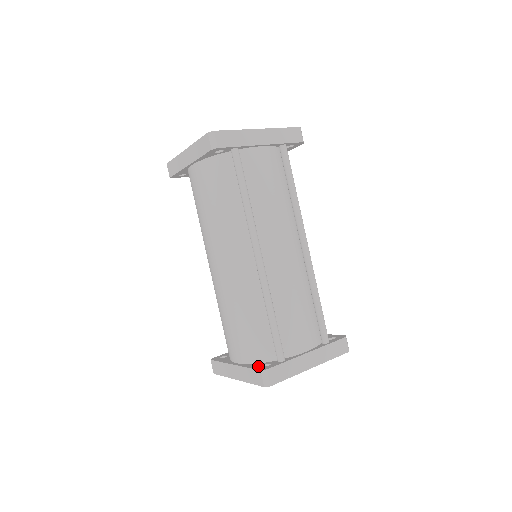
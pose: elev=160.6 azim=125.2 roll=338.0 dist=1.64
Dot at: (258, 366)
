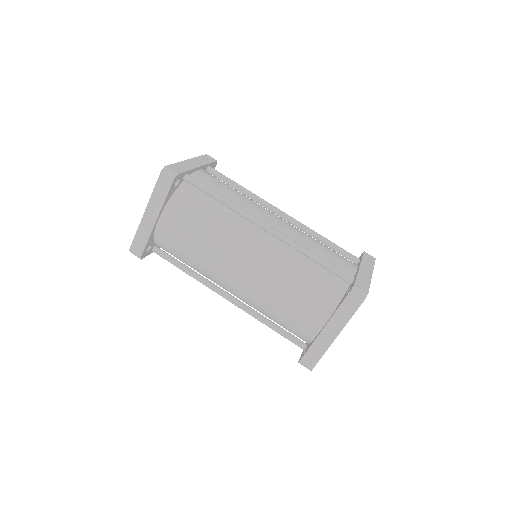
Dot at: (344, 297)
